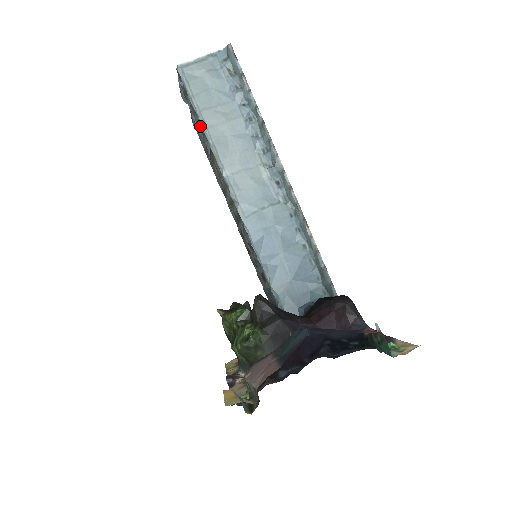
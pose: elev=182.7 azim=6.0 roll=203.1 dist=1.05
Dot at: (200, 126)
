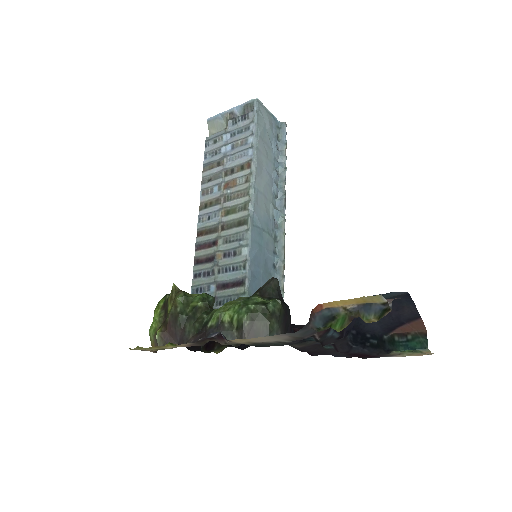
Dot at: (242, 144)
